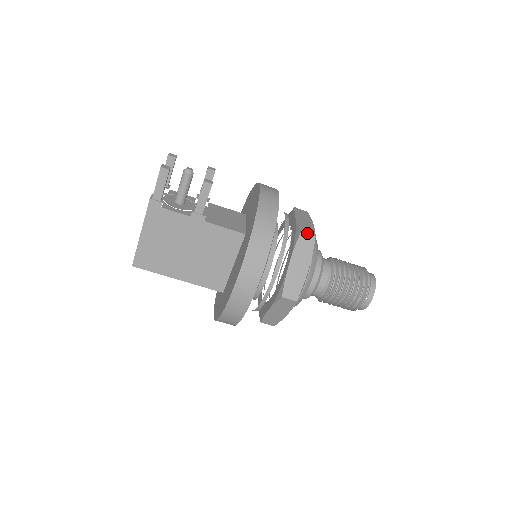
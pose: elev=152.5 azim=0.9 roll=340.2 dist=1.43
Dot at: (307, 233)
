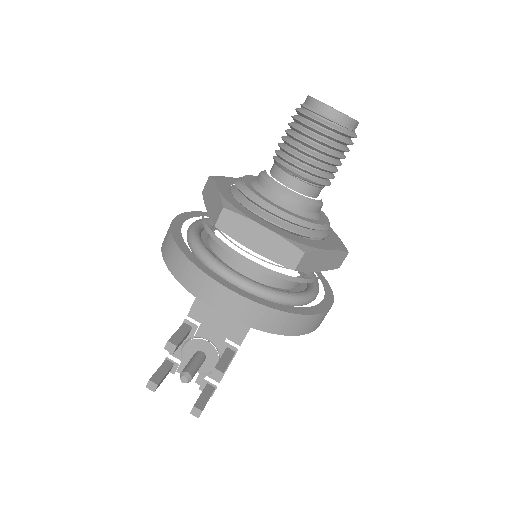
Dot at: (297, 262)
